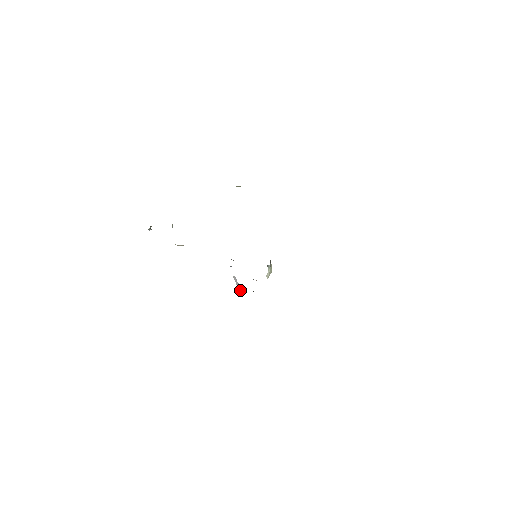
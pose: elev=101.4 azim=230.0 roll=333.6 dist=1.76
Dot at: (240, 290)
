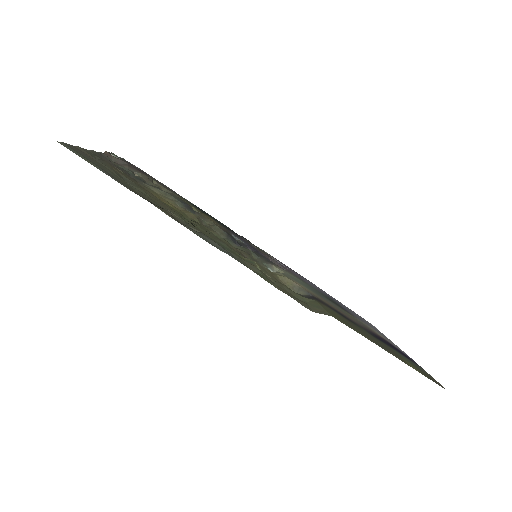
Dot at: occluded
